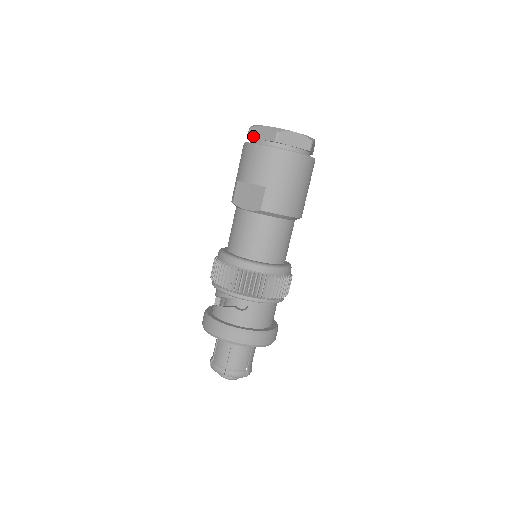
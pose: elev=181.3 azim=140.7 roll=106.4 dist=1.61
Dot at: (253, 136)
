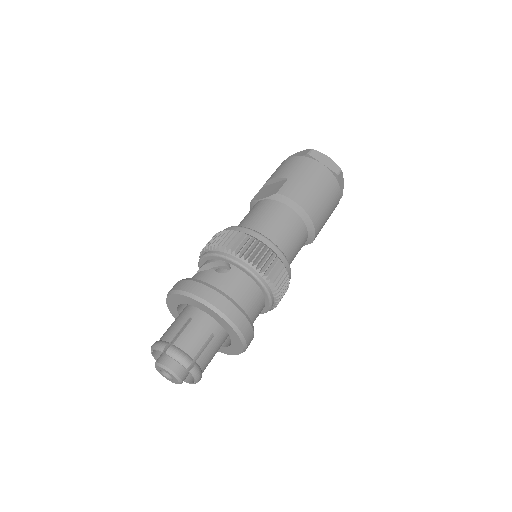
Dot at: occluded
